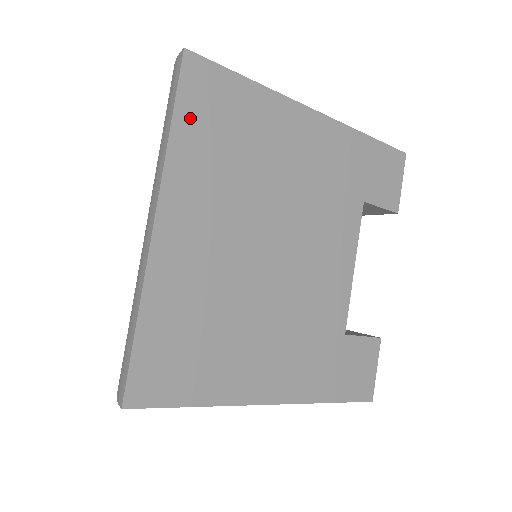
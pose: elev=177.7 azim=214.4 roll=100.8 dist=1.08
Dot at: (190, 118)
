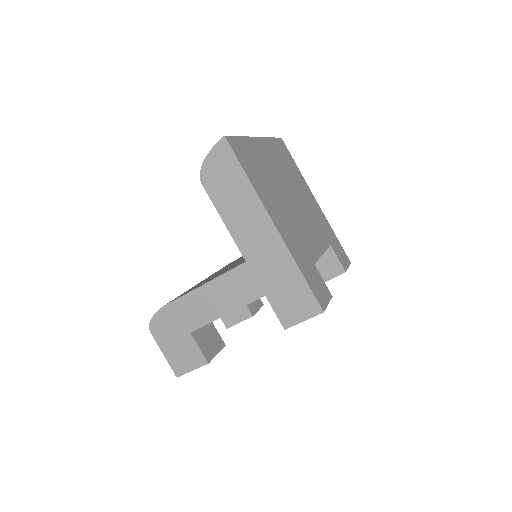
Dot at: (277, 145)
